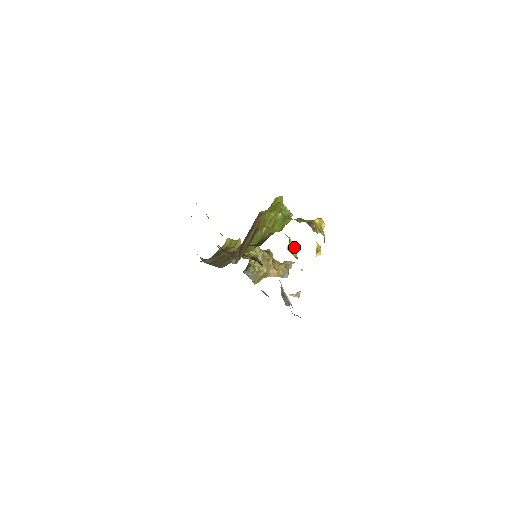
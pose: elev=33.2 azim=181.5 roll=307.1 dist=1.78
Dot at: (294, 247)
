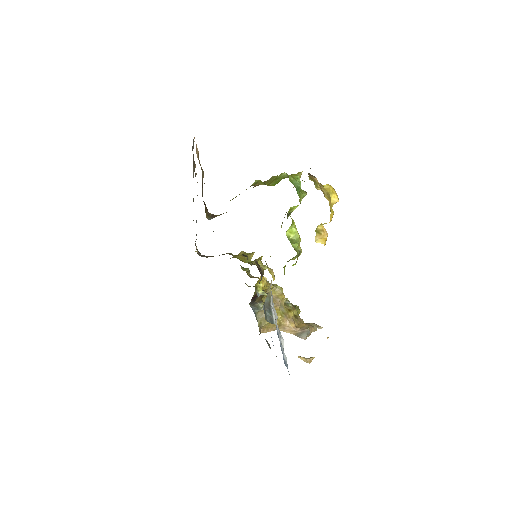
Dot at: (298, 239)
